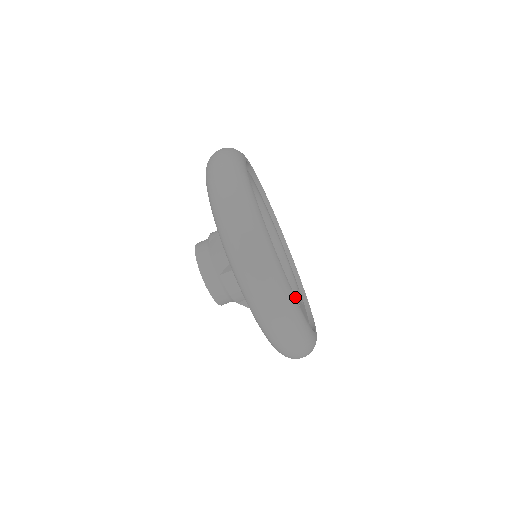
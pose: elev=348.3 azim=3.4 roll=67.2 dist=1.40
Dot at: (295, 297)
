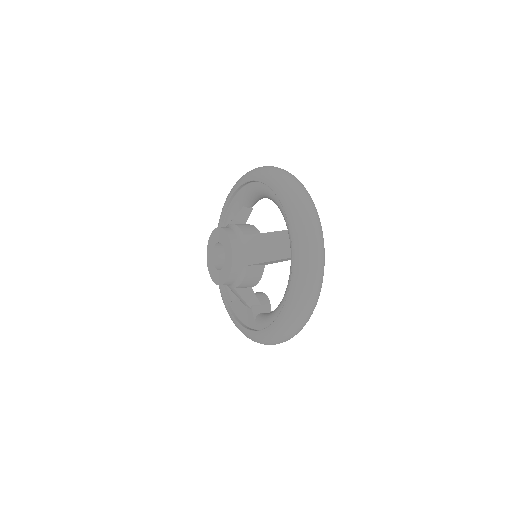
Dot at: occluded
